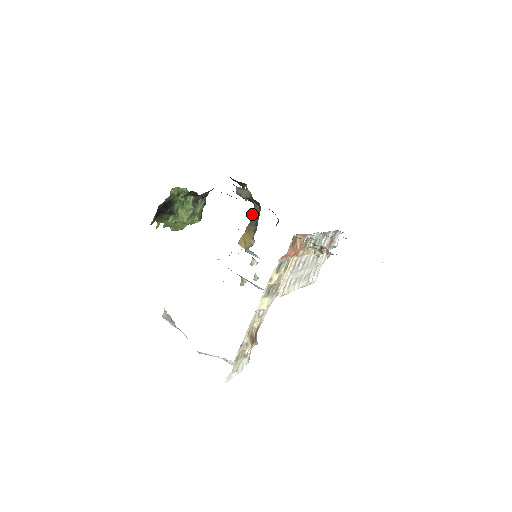
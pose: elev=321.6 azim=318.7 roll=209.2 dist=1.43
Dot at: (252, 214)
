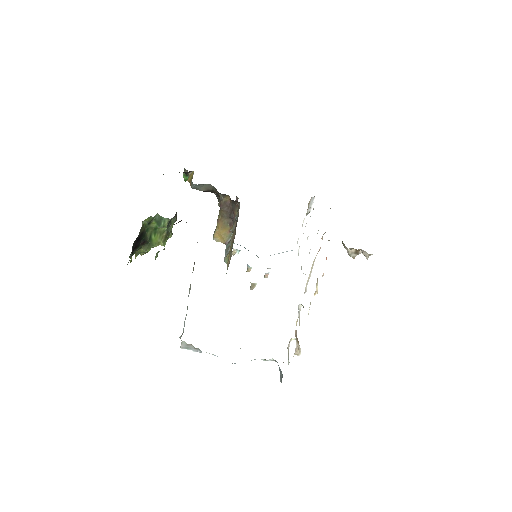
Dot at: (221, 207)
